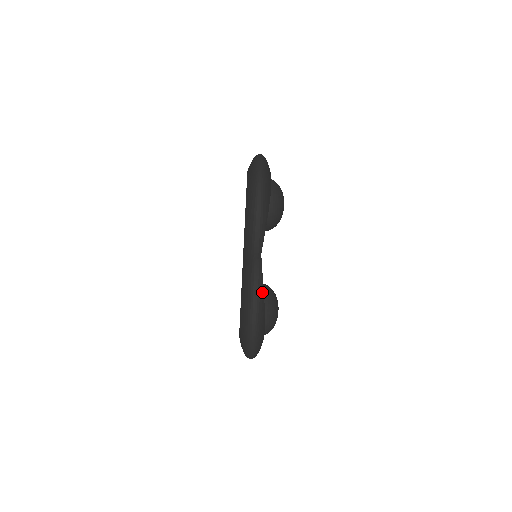
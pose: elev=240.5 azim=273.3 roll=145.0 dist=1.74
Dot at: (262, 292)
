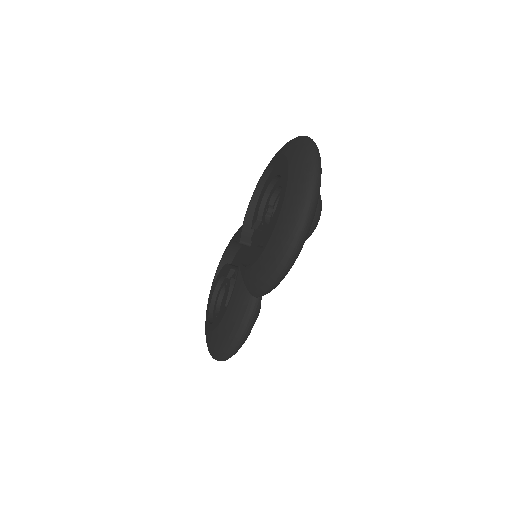
Dot at: (249, 333)
